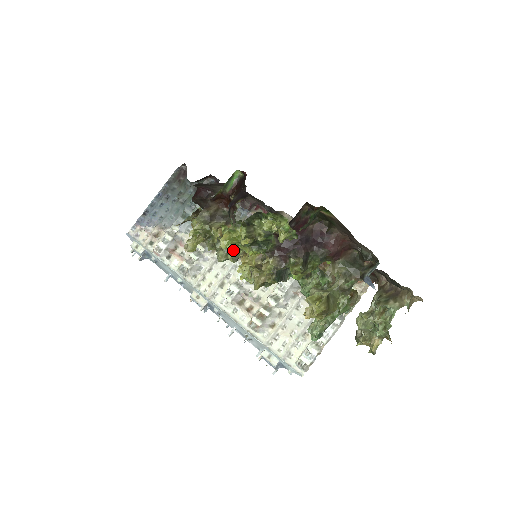
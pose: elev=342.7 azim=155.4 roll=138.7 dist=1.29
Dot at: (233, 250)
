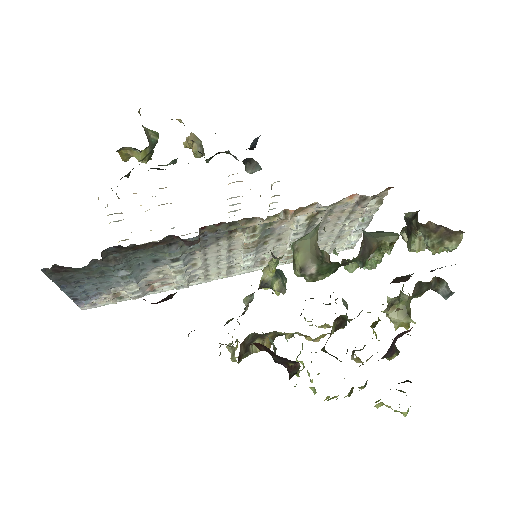
Dot at: occluded
